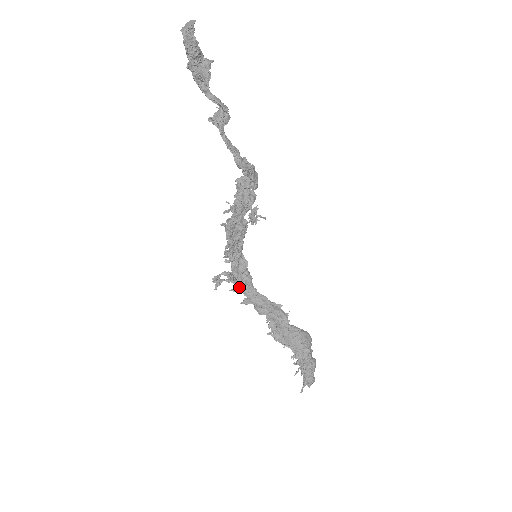
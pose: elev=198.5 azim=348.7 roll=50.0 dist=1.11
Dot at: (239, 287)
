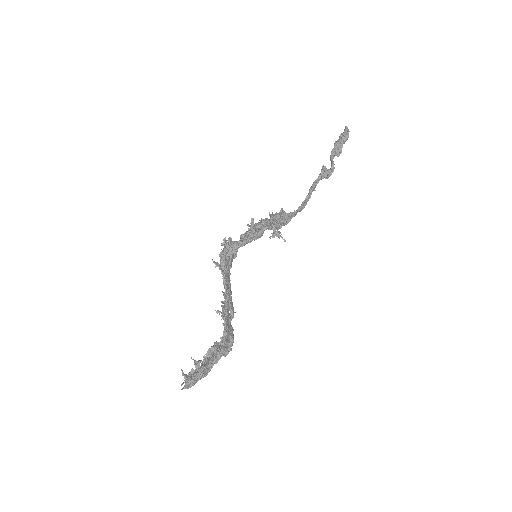
Dot at: (225, 263)
